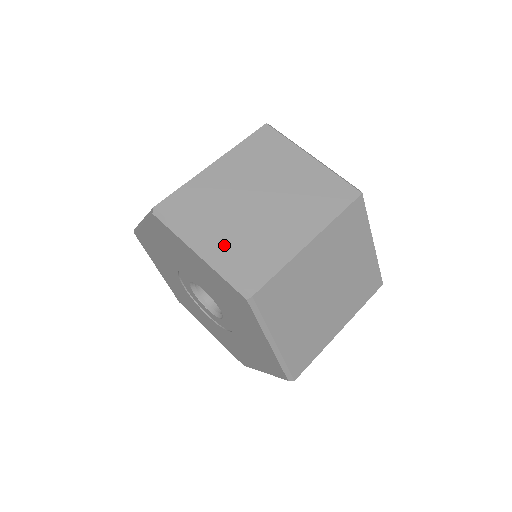
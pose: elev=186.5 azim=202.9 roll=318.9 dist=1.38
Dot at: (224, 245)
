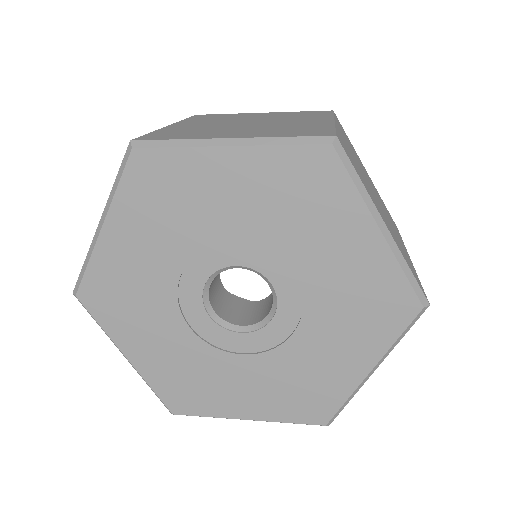
Dot at: occluded
